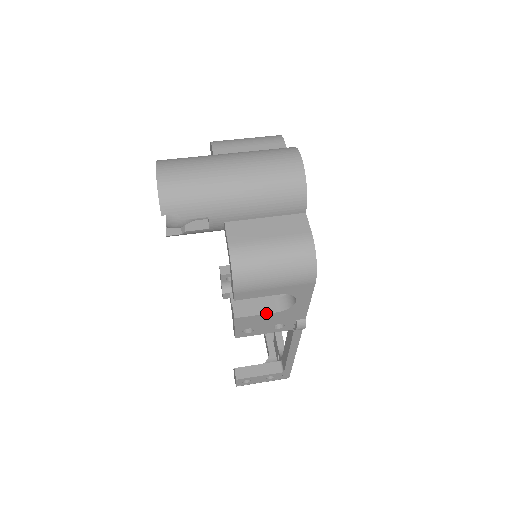
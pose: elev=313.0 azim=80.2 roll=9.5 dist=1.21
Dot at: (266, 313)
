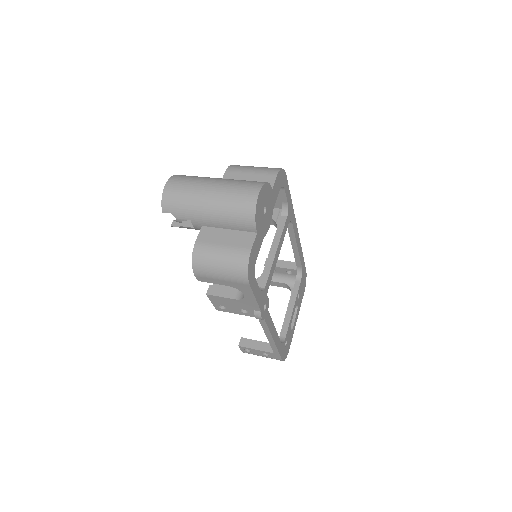
Dot at: (227, 297)
